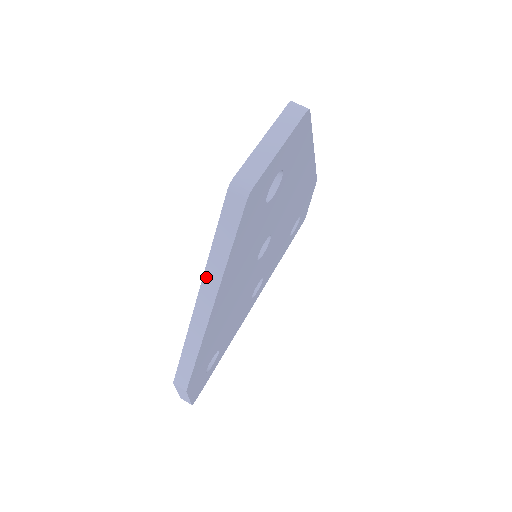
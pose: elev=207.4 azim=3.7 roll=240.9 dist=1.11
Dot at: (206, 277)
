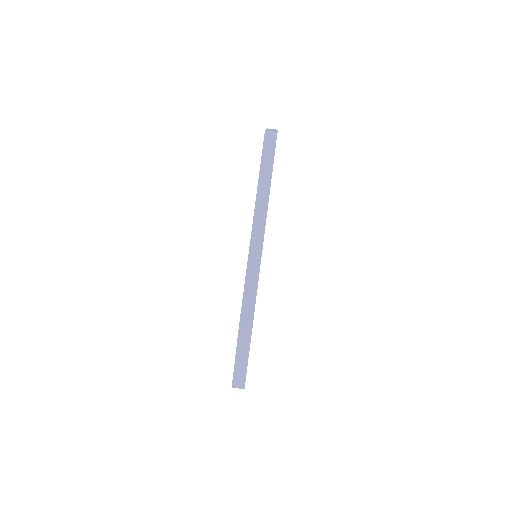
Dot at: (258, 198)
